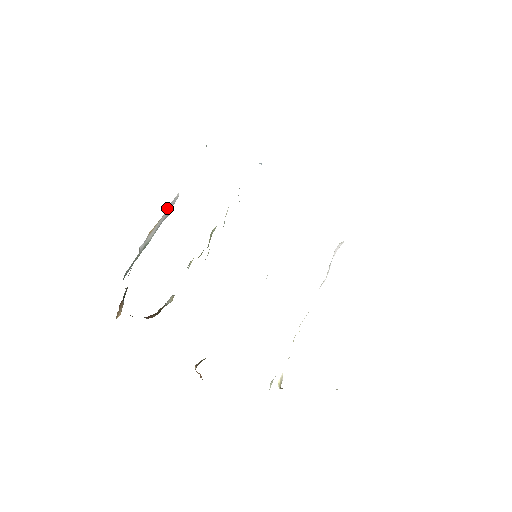
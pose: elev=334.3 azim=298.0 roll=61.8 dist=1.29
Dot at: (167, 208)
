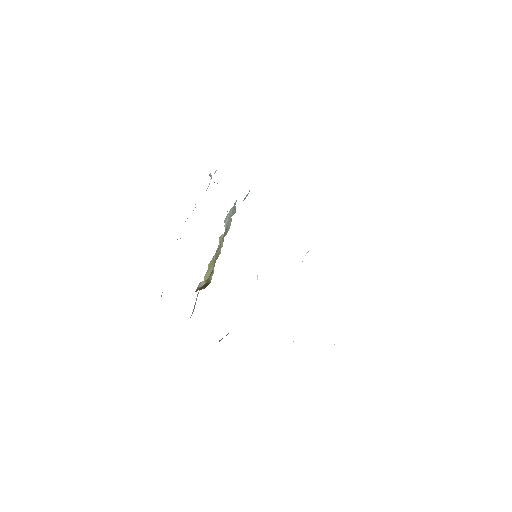
Dot at: occluded
